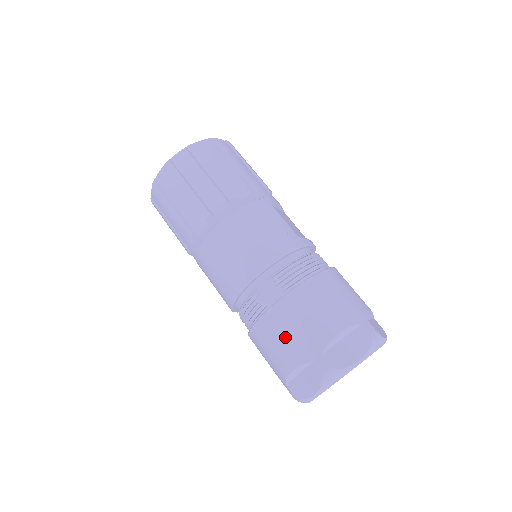
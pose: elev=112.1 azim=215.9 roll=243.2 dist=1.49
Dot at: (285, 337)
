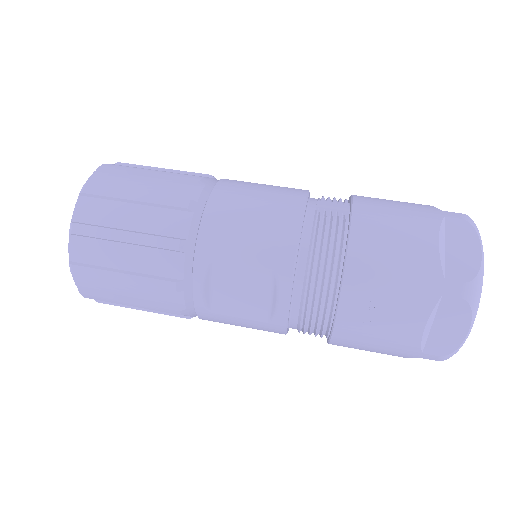
Dot at: (396, 215)
